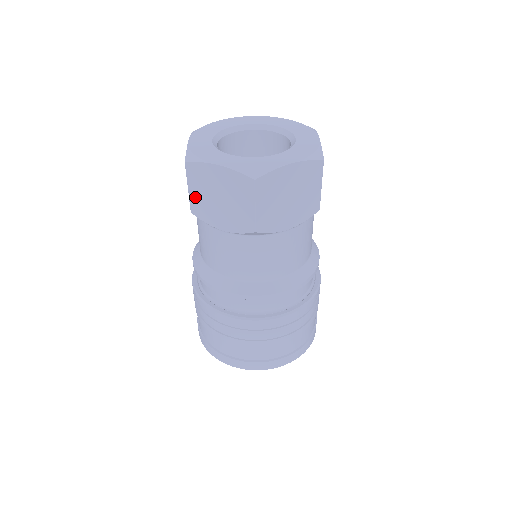
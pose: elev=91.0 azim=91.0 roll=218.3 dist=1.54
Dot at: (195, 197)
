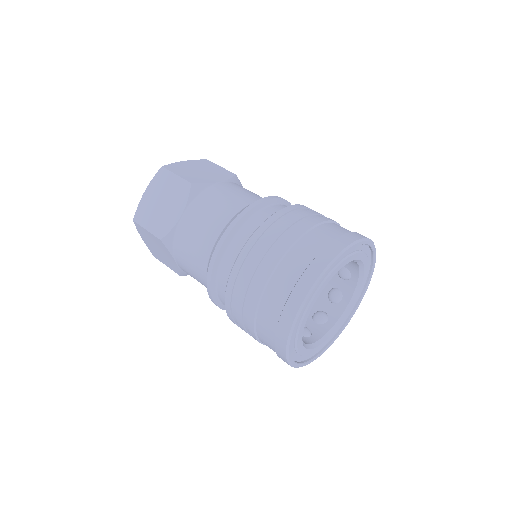
Dot at: (153, 227)
